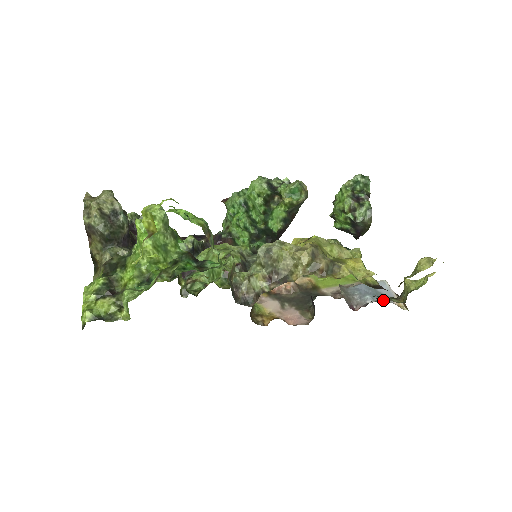
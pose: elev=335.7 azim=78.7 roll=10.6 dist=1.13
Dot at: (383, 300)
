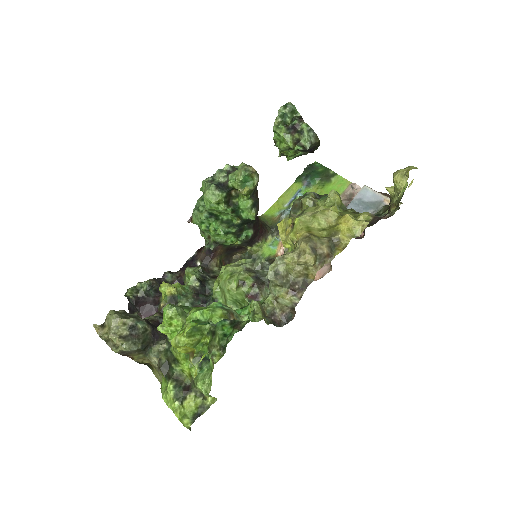
Dot at: (376, 208)
